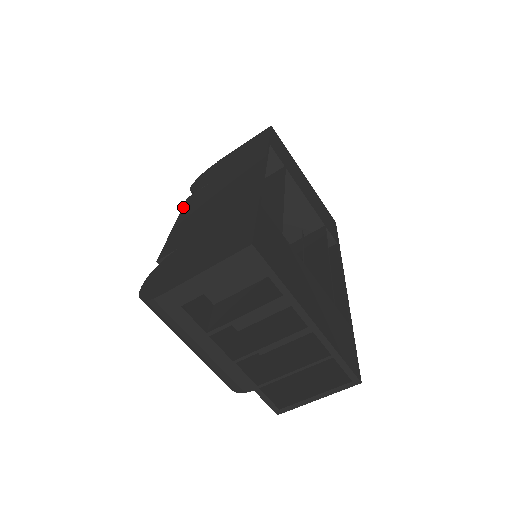
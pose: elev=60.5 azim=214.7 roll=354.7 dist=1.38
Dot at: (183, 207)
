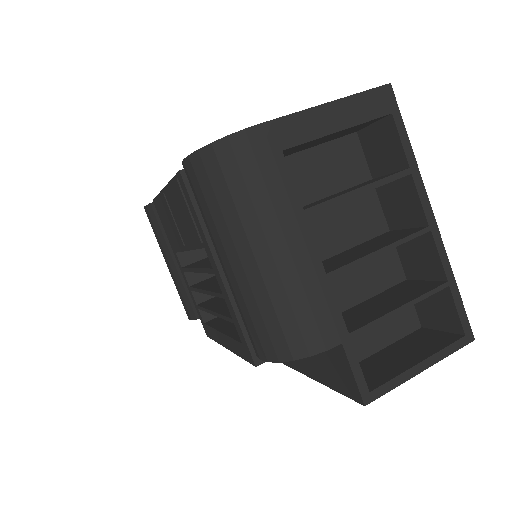
Dot at: occluded
